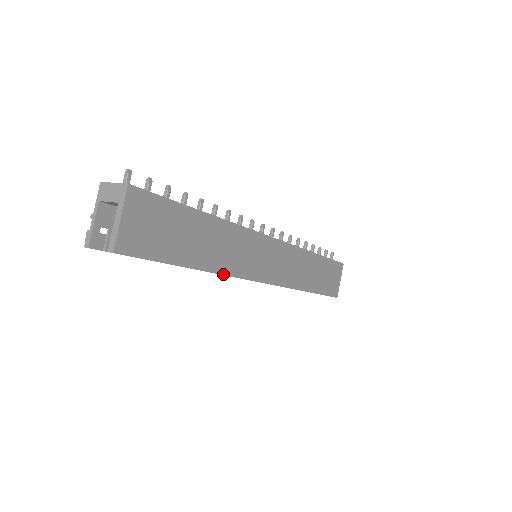
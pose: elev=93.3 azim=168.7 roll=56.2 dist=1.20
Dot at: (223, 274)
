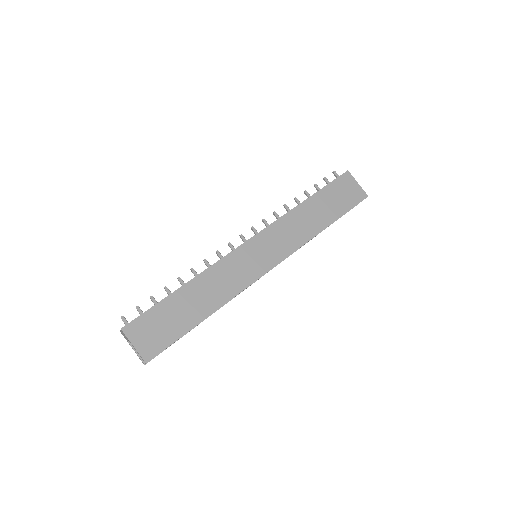
Dot at: occluded
